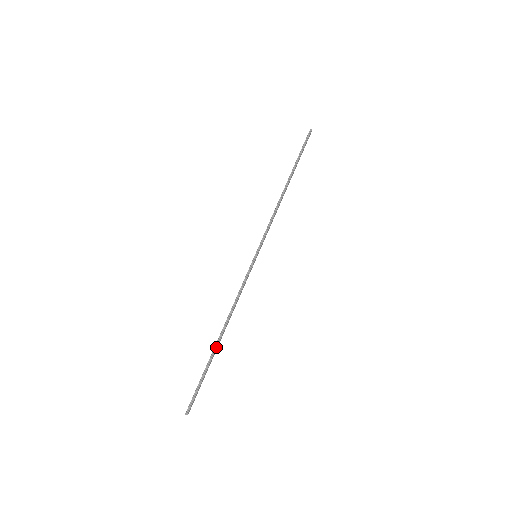
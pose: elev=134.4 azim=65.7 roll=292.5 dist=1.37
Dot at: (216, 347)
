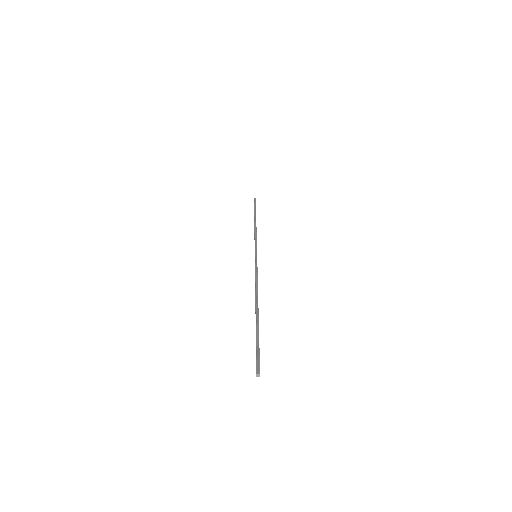
Dot at: (258, 314)
